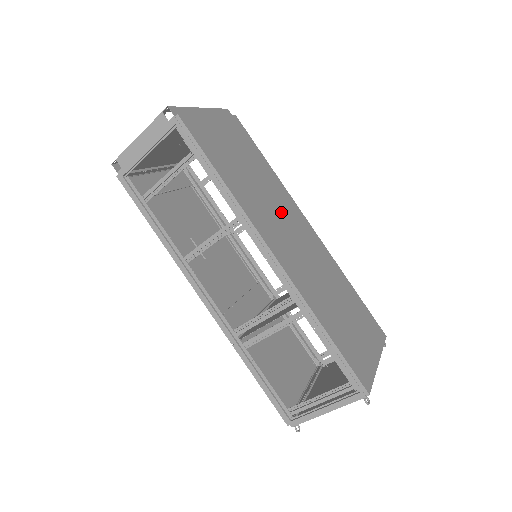
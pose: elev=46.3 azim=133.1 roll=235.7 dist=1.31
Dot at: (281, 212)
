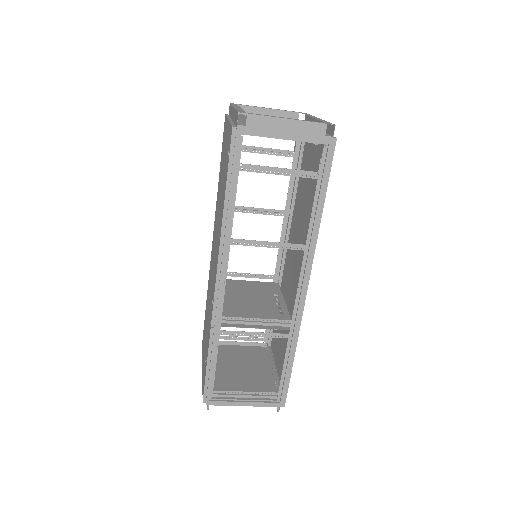
Dot at: (299, 237)
